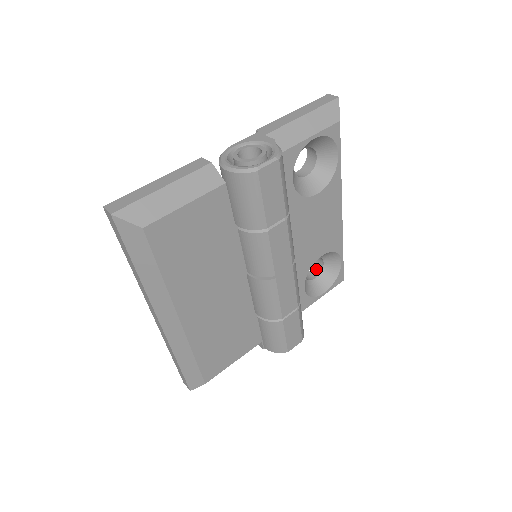
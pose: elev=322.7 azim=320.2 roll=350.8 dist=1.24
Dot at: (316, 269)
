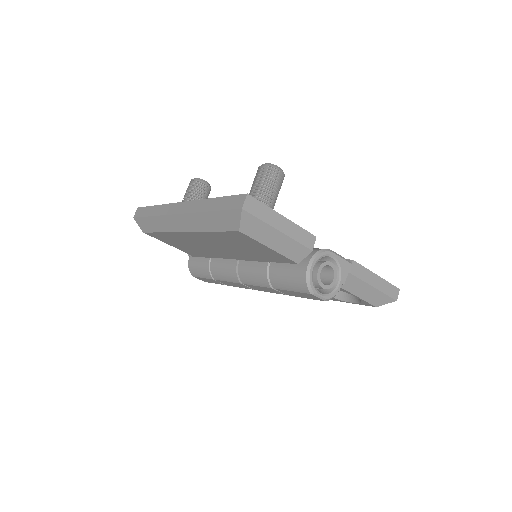
Dot at: occluded
